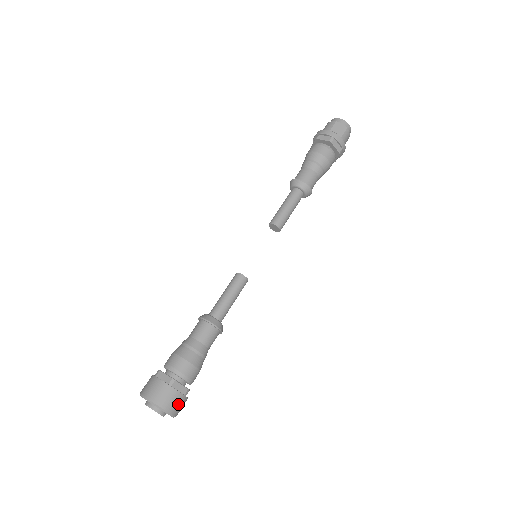
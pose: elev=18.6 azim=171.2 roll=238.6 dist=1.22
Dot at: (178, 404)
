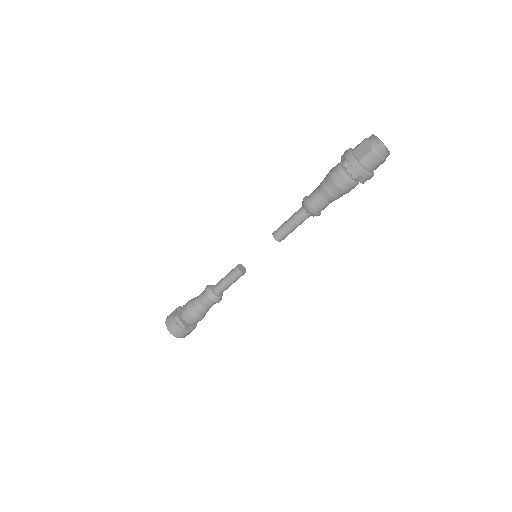
Dot at: (177, 331)
